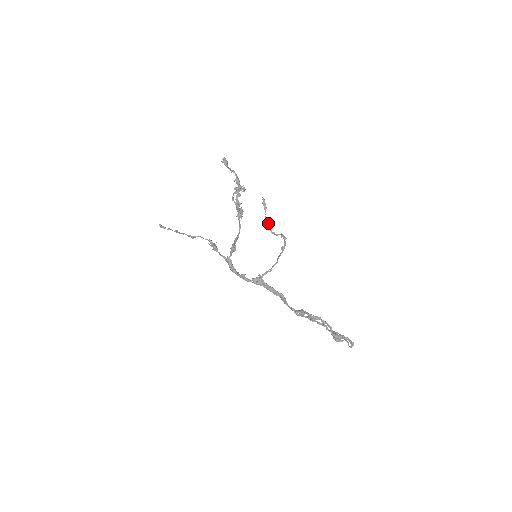
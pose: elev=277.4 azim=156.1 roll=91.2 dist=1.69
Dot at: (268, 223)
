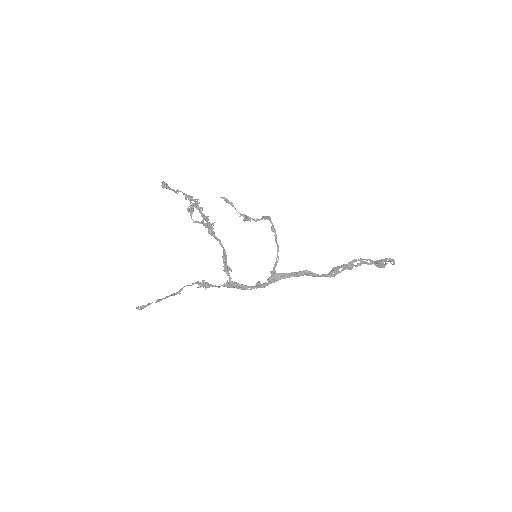
Dot at: (246, 215)
